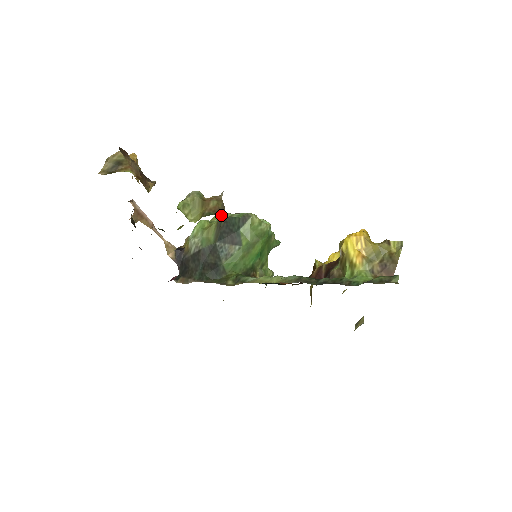
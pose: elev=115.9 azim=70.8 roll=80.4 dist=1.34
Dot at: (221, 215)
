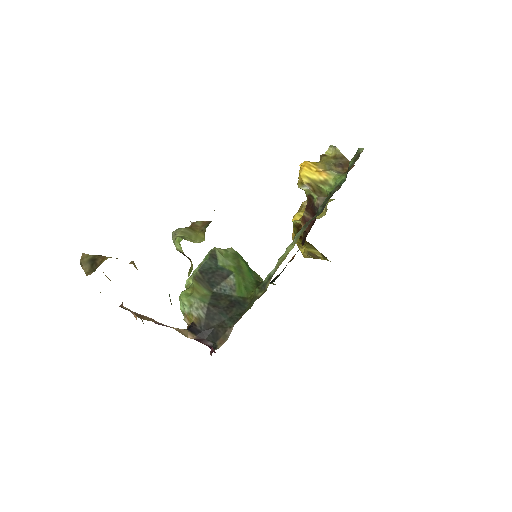
Dot at: occluded
